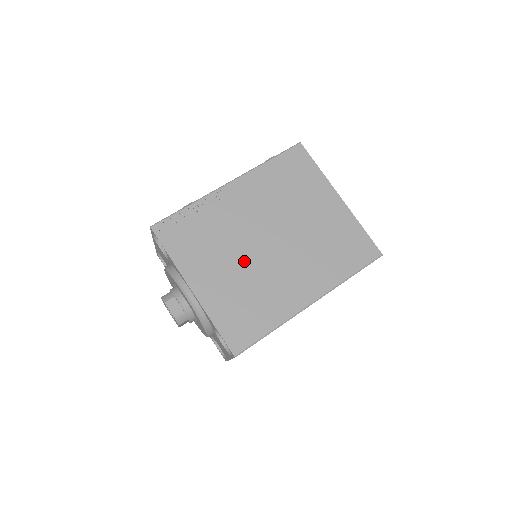
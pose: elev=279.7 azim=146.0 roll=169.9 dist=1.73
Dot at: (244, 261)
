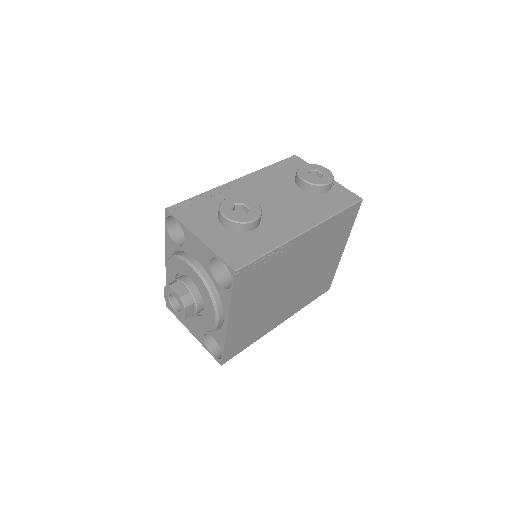
Dot at: (270, 299)
